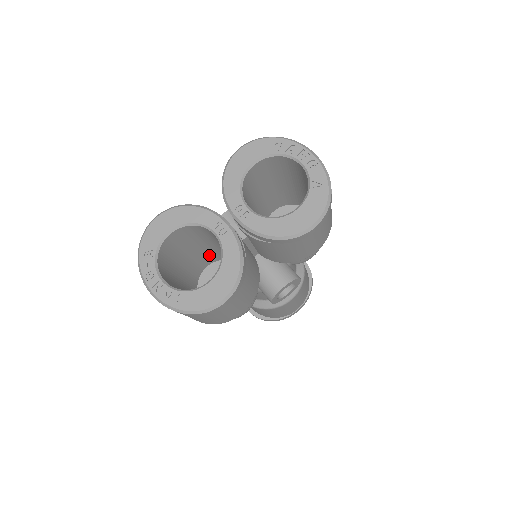
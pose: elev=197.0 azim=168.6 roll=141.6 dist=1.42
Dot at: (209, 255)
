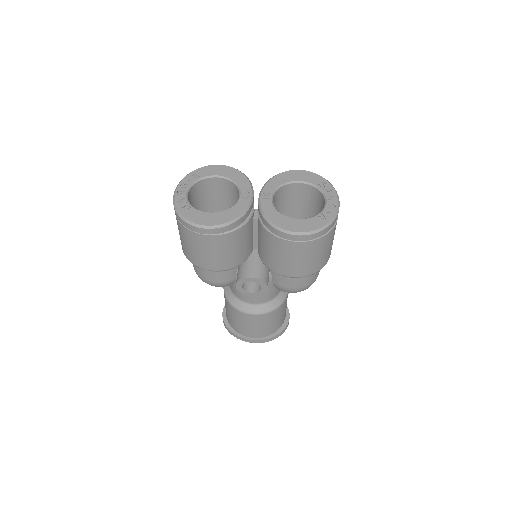
Dot at: occluded
